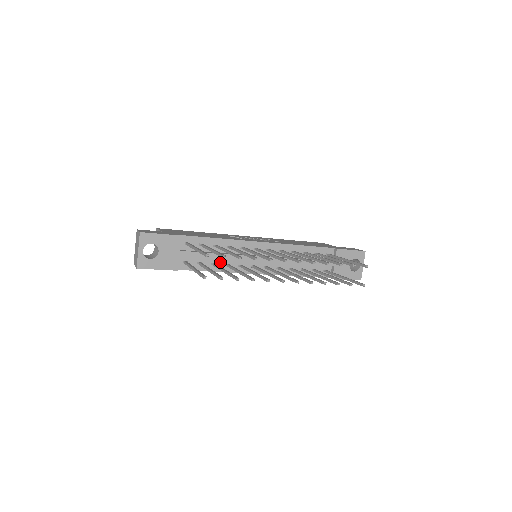
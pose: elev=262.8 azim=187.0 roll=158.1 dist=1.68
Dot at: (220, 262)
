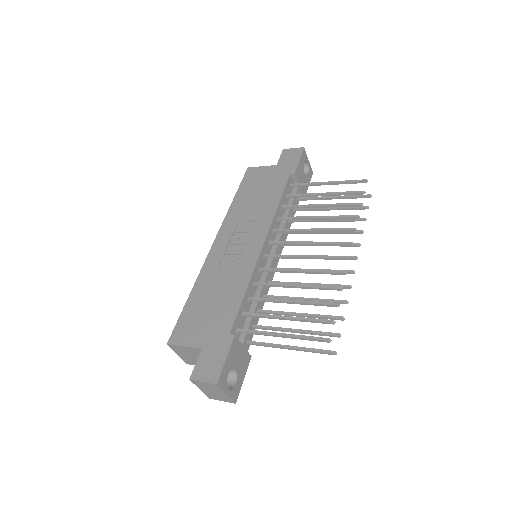
Dot at: occluded
